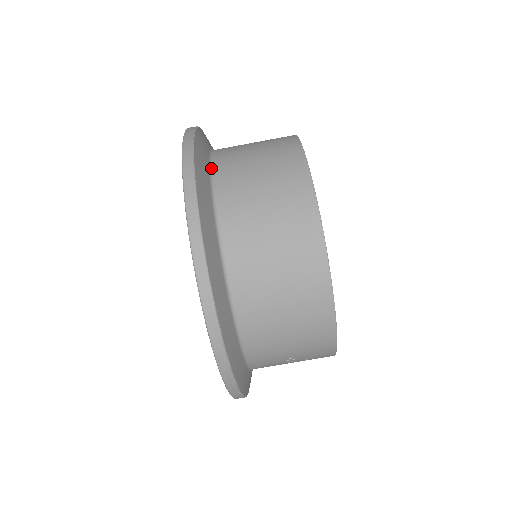
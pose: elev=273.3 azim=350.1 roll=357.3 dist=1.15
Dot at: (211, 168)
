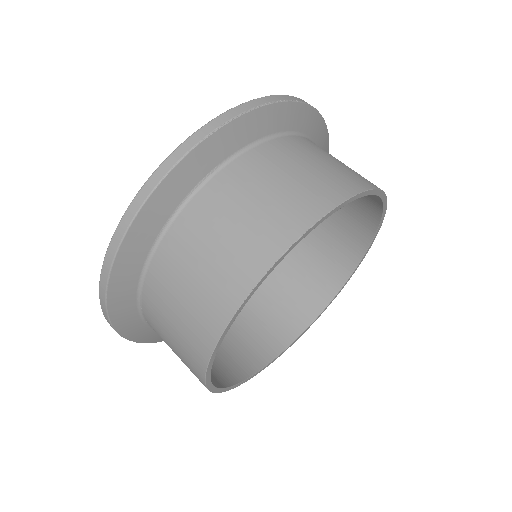
Dot at: (215, 171)
